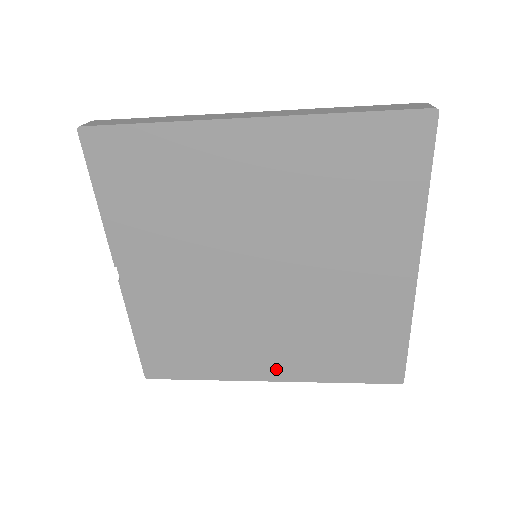
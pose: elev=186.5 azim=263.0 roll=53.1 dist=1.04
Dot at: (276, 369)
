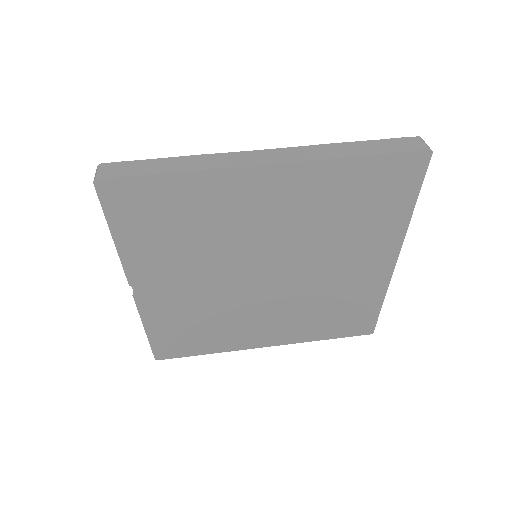
Dot at: (272, 338)
